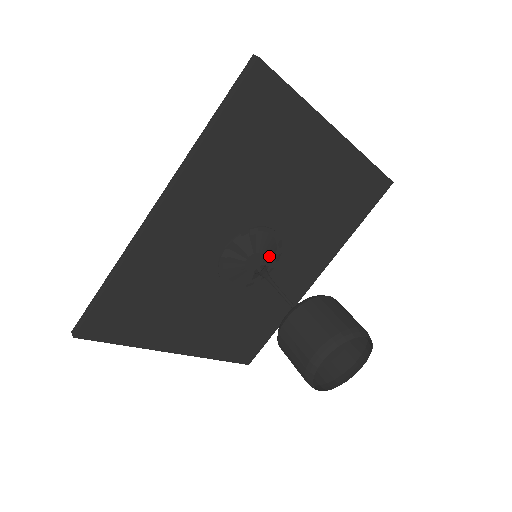
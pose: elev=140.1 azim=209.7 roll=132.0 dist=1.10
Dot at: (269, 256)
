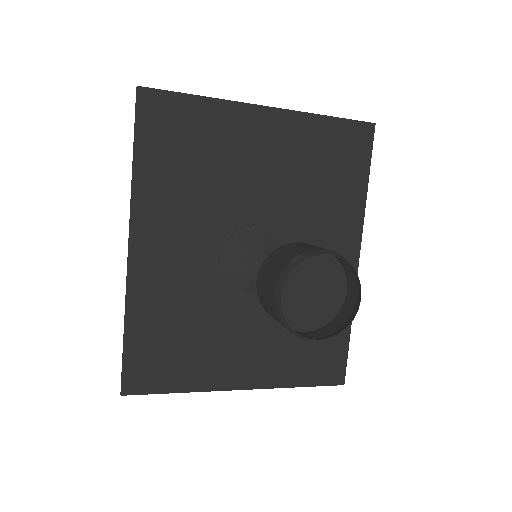
Dot at: occluded
